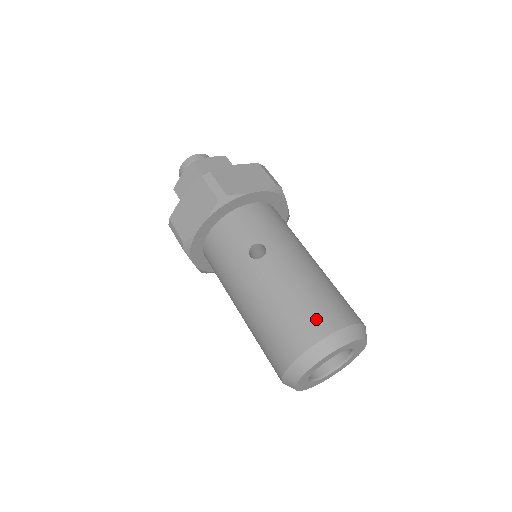
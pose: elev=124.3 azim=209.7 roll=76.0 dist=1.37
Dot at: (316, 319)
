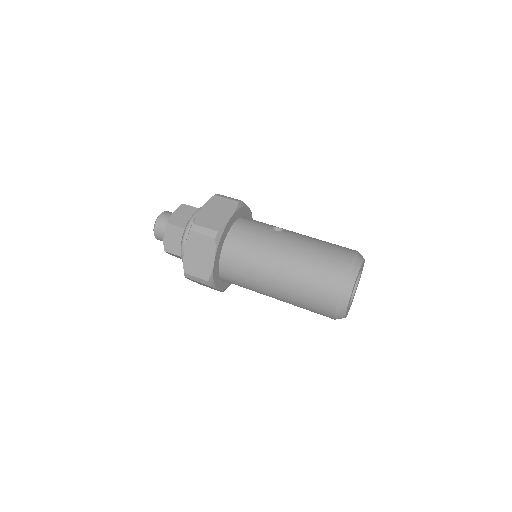
Dot at: (343, 247)
